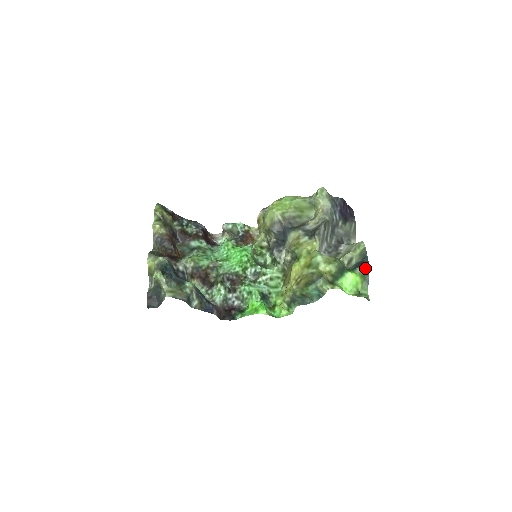
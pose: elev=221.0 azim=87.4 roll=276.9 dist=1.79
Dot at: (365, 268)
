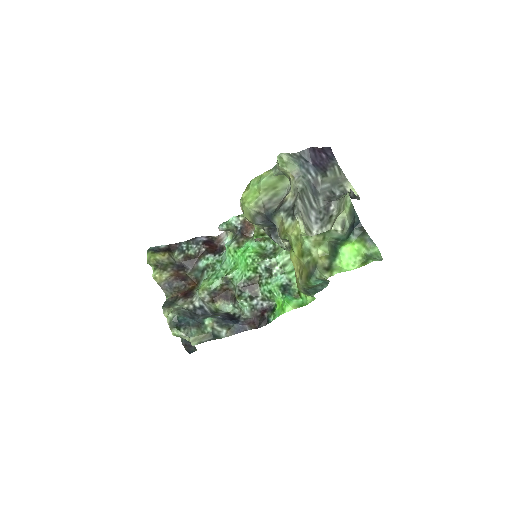
Dot at: (359, 230)
